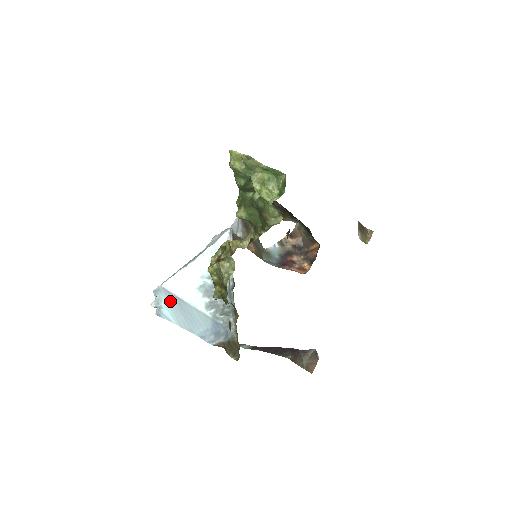
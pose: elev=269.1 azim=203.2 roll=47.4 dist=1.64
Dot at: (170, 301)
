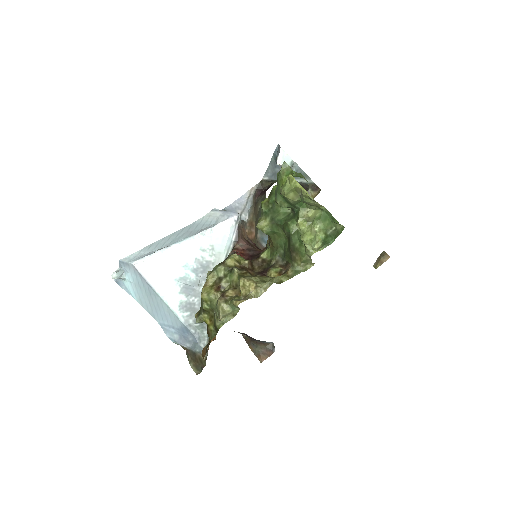
Dot at: (138, 281)
